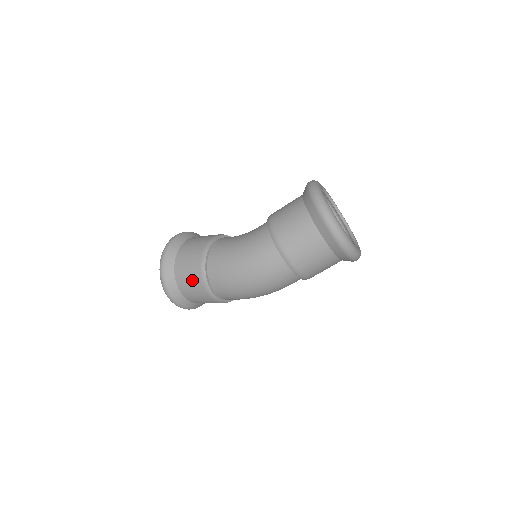
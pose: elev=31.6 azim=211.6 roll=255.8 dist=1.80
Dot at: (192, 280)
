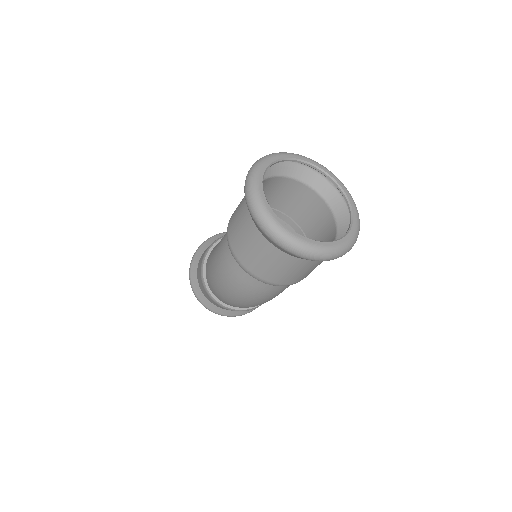
Dot at: (200, 281)
